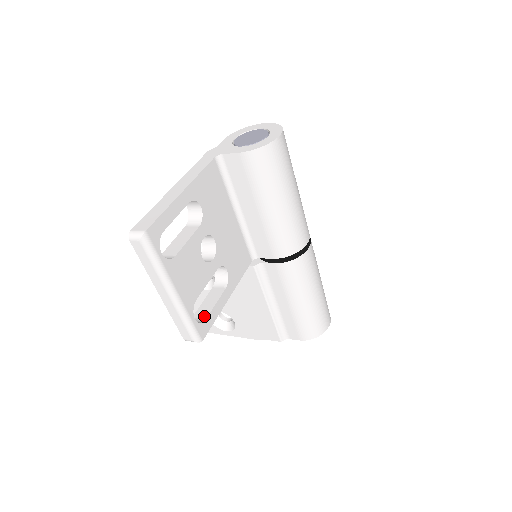
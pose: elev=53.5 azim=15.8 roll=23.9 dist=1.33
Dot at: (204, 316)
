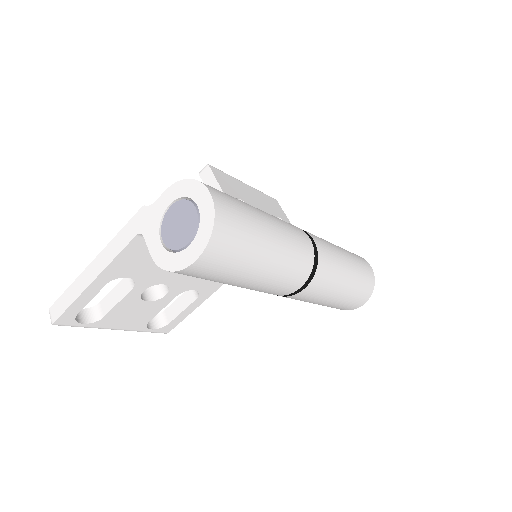
Dot at: (169, 319)
